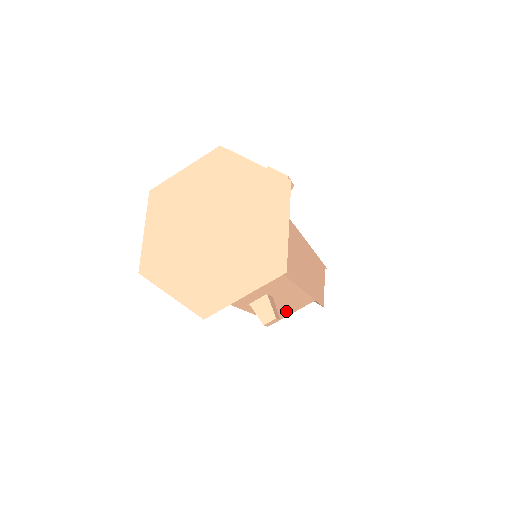
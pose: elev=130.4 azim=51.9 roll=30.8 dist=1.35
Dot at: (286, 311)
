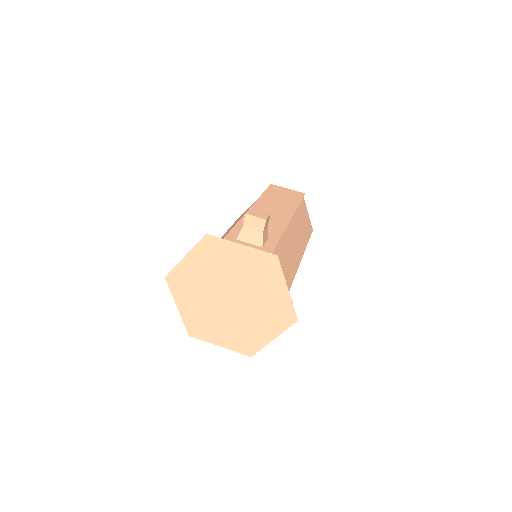
Dot at: occluded
